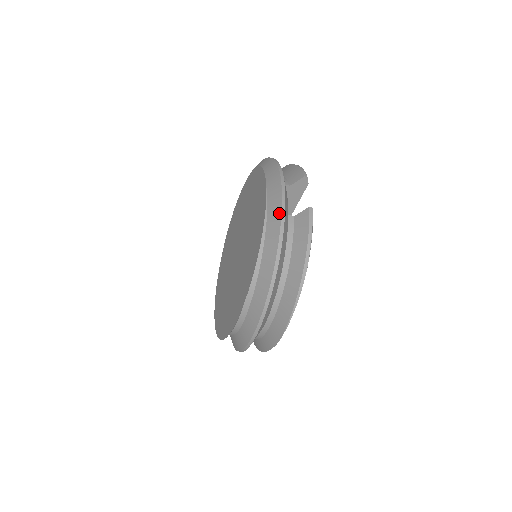
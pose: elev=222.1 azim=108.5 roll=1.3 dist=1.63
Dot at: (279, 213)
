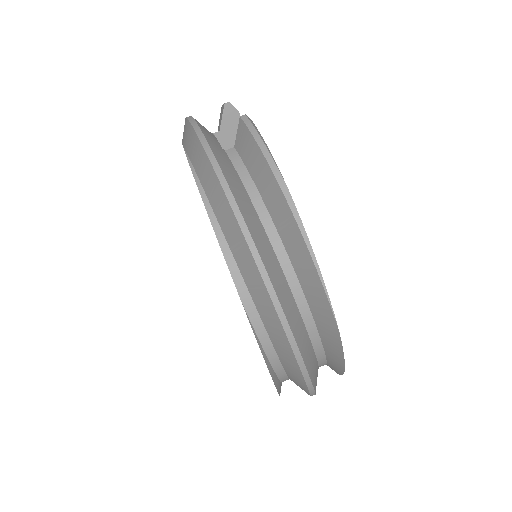
Dot at: (200, 148)
